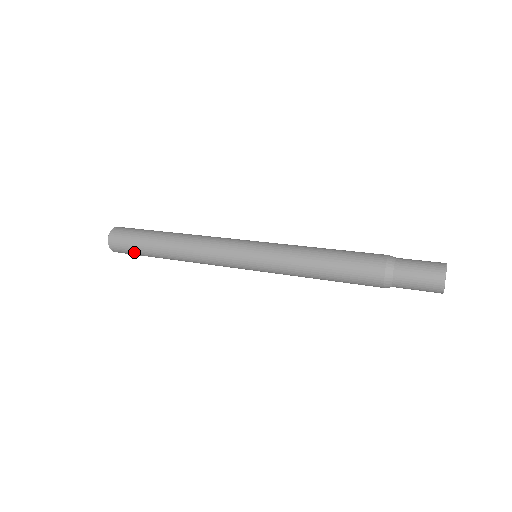
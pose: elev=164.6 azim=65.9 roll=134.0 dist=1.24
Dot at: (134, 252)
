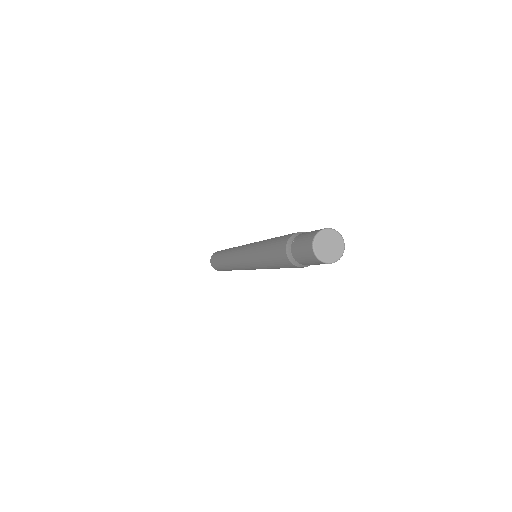
Dot at: (219, 268)
